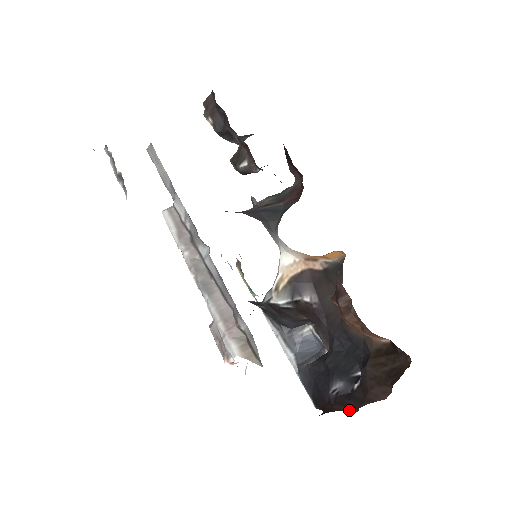
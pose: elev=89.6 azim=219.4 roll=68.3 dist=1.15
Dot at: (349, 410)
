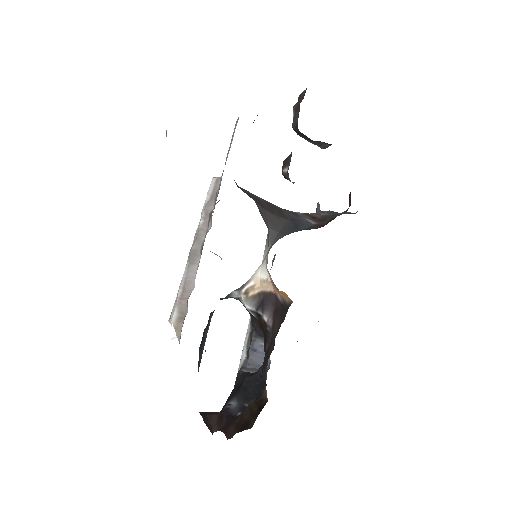
Dot at: (213, 426)
